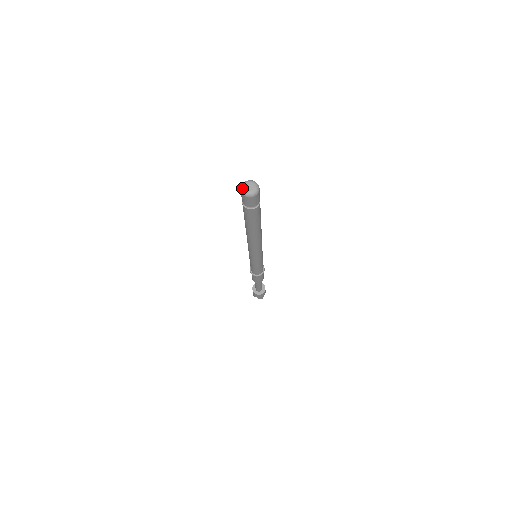
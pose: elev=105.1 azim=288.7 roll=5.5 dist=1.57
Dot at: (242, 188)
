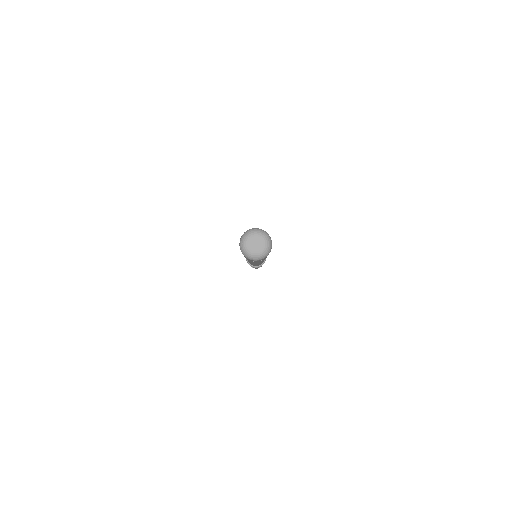
Dot at: (242, 241)
